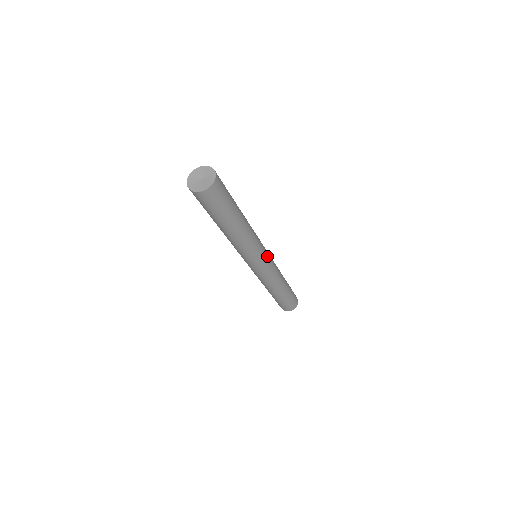
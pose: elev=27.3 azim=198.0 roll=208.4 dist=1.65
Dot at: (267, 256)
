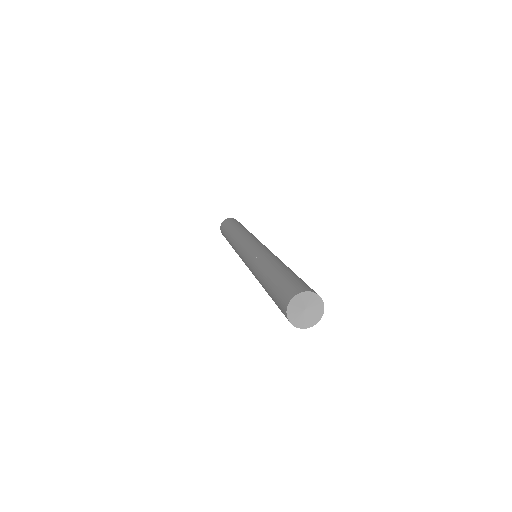
Dot at: occluded
